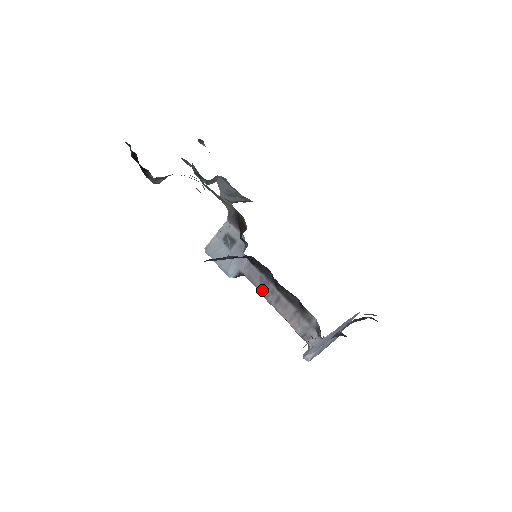
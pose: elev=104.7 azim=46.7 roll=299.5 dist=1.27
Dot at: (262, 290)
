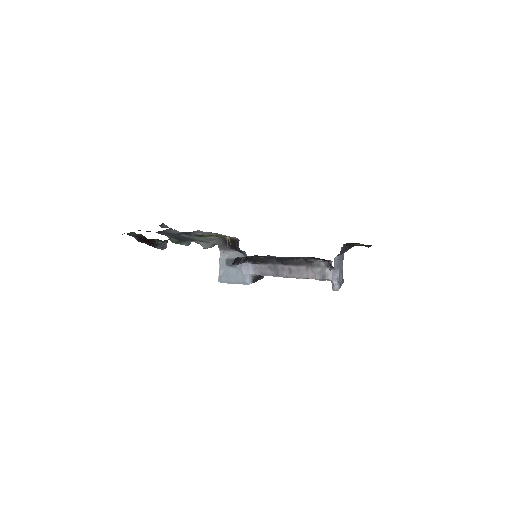
Dot at: (276, 274)
